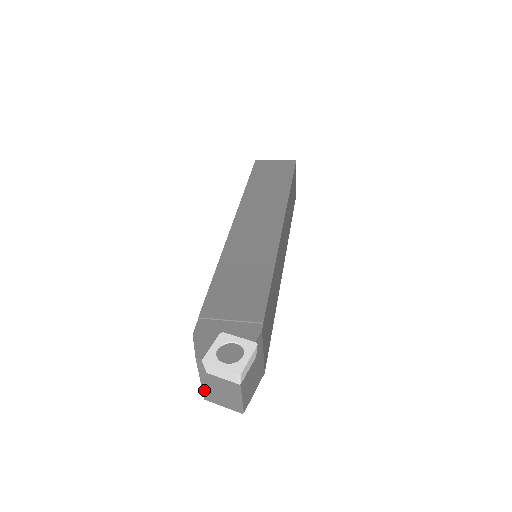
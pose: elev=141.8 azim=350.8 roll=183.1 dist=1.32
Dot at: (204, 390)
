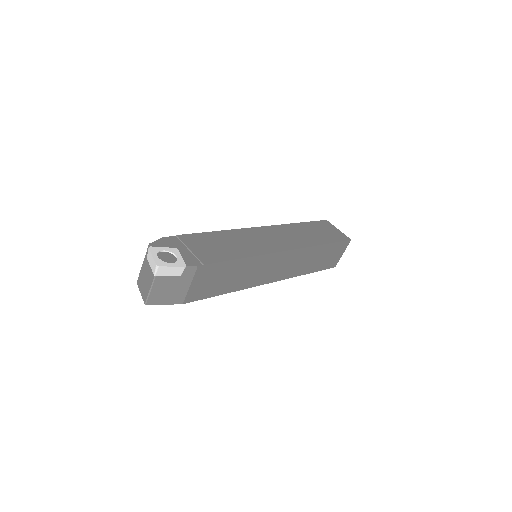
Dot at: (140, 274)
